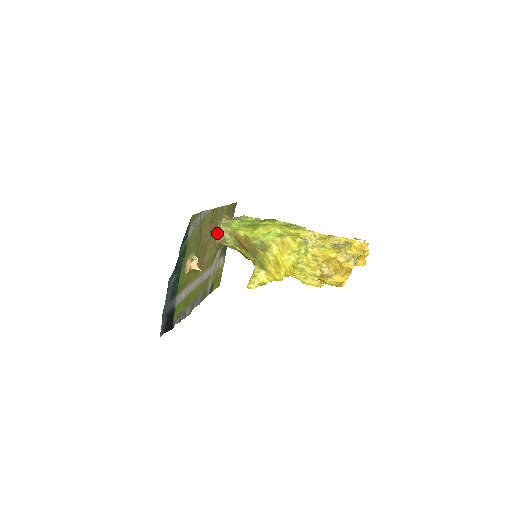
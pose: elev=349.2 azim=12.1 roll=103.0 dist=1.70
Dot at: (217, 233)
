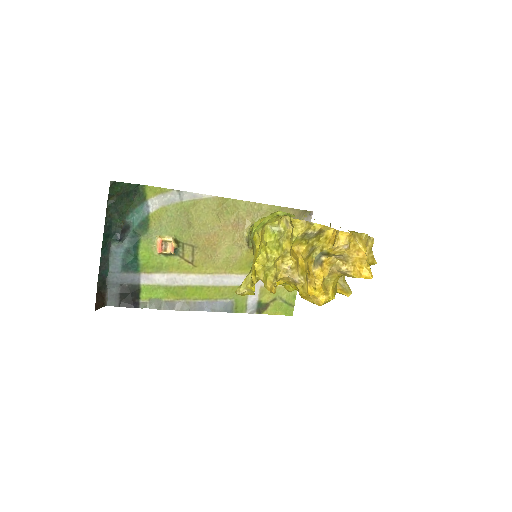
Dot at: (245, 233)
